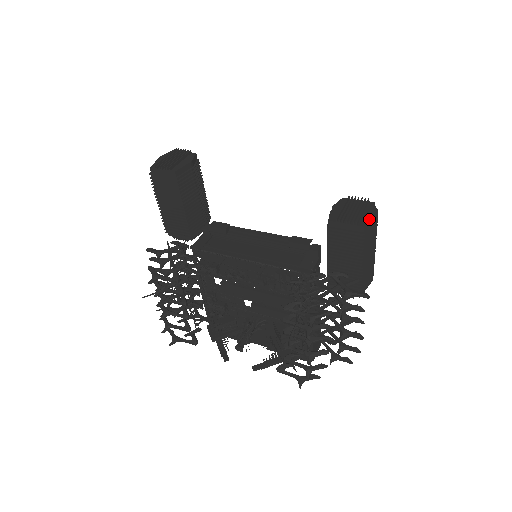
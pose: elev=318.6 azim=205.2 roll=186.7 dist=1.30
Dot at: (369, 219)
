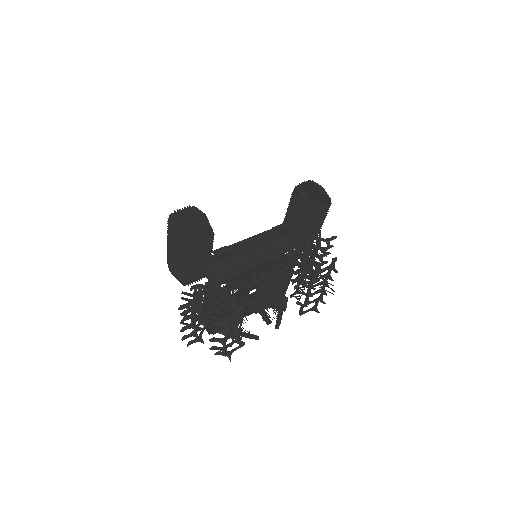
Dot at: occluded
